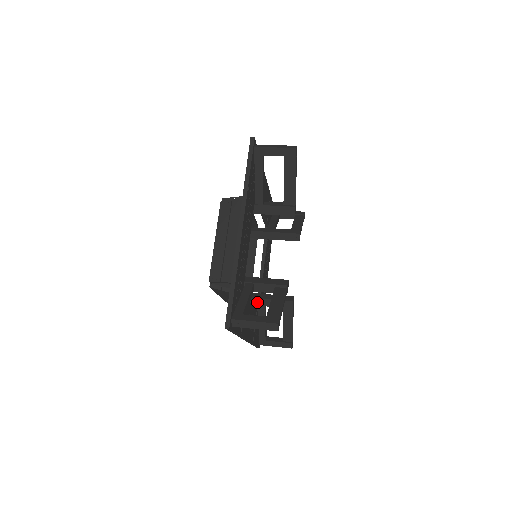
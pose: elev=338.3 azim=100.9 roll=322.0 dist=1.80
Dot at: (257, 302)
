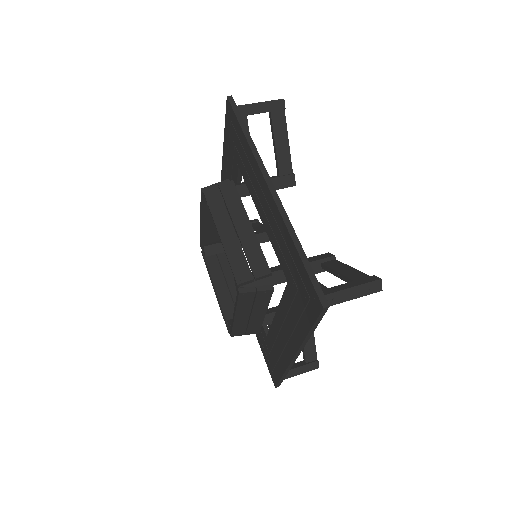
Dot at: occluded
